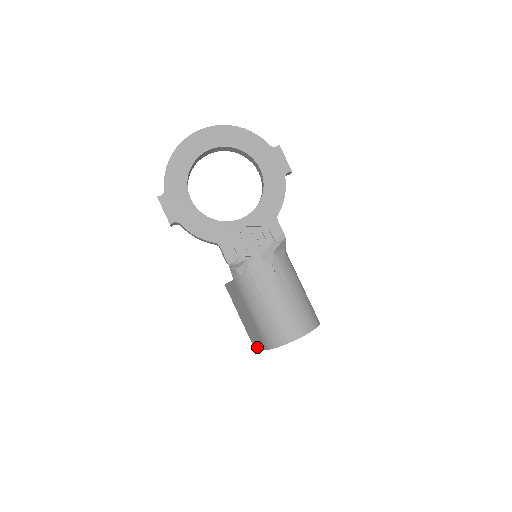
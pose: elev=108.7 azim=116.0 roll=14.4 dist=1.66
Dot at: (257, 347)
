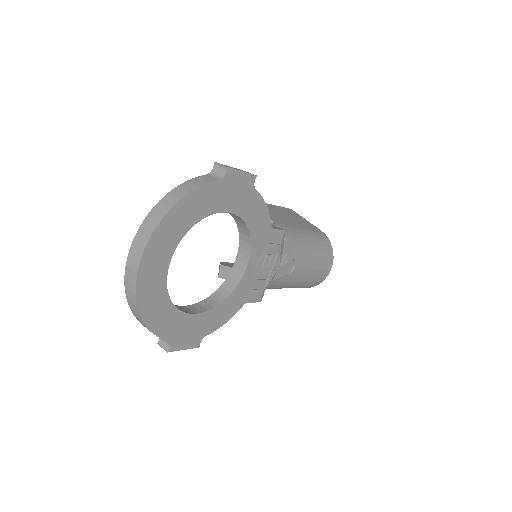
Dot at: occluded
